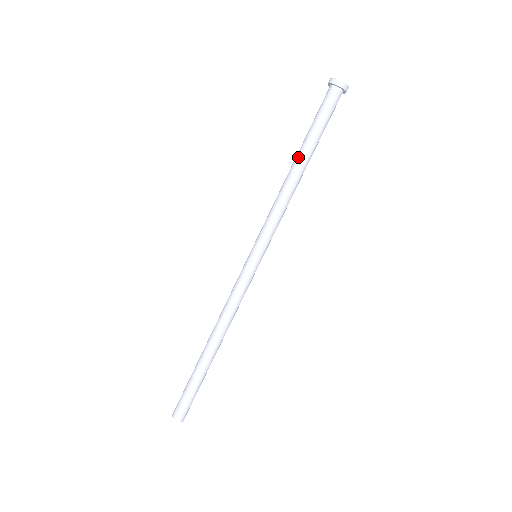
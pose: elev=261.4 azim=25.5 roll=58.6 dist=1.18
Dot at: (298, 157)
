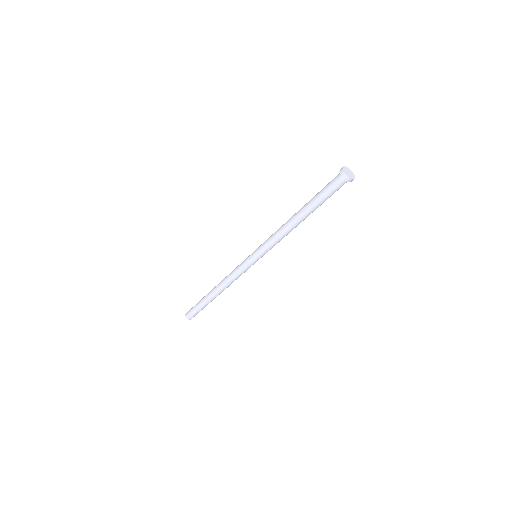
Dot at: (303, 215)
